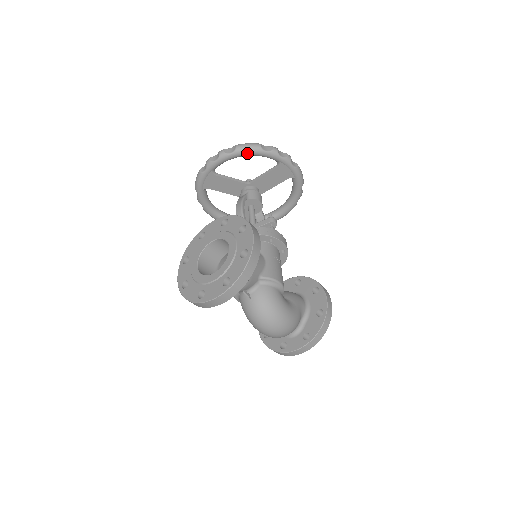
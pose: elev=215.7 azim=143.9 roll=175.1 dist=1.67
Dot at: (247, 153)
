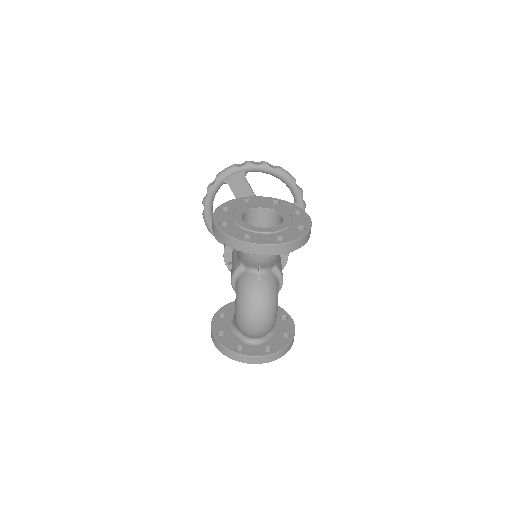
Dot at: (284, 177)
